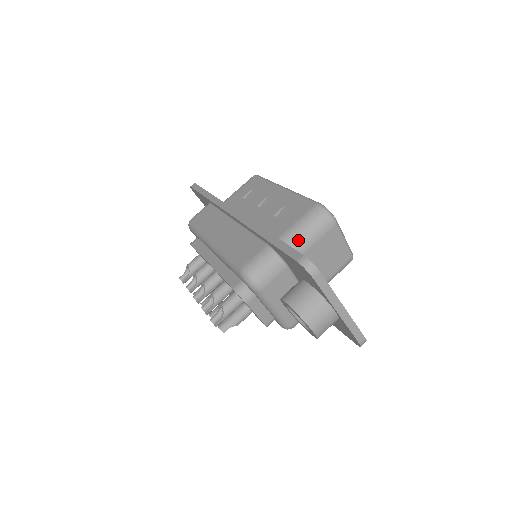
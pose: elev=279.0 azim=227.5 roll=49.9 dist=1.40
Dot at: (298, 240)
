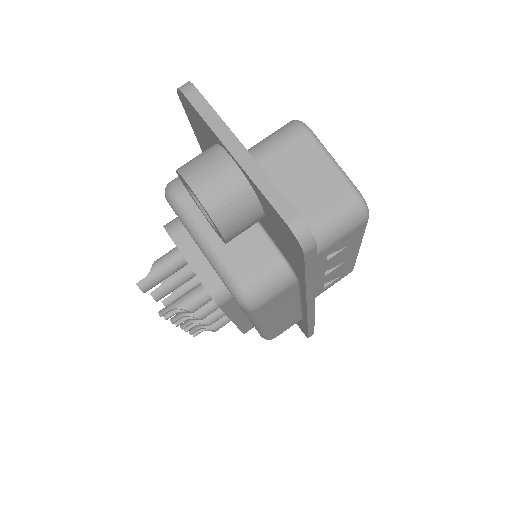
Dot at: (249, 152)
